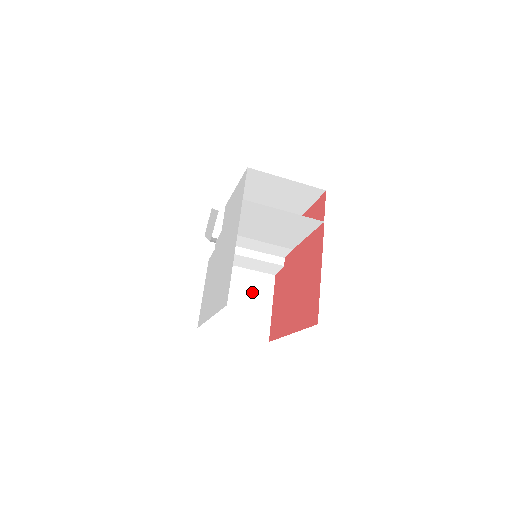
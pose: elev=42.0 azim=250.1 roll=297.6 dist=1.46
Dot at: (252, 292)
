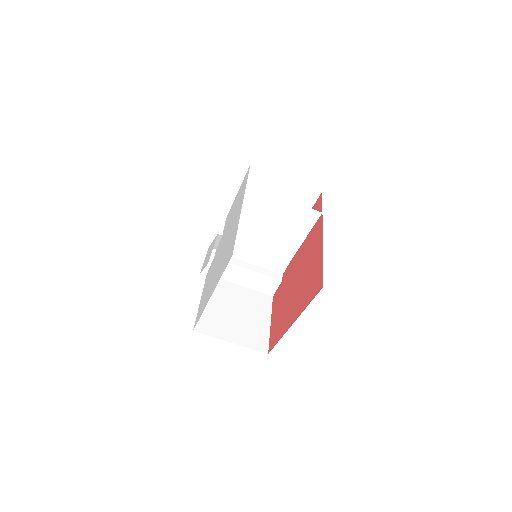
Dot at: (250, 307)
